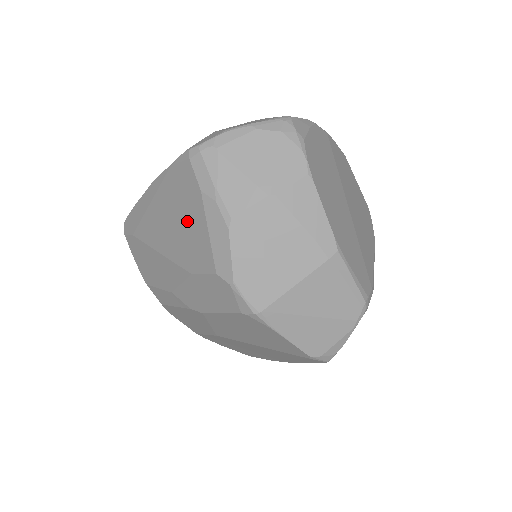
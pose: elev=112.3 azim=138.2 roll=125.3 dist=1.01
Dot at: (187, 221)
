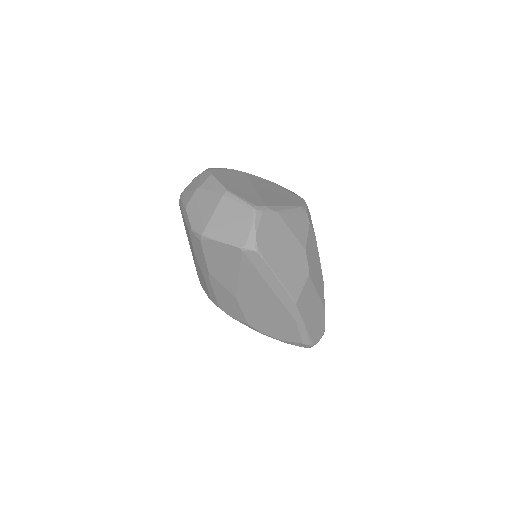
Dot at: occluded
